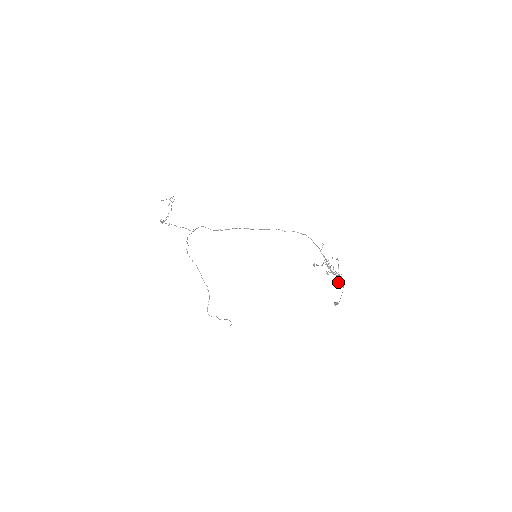
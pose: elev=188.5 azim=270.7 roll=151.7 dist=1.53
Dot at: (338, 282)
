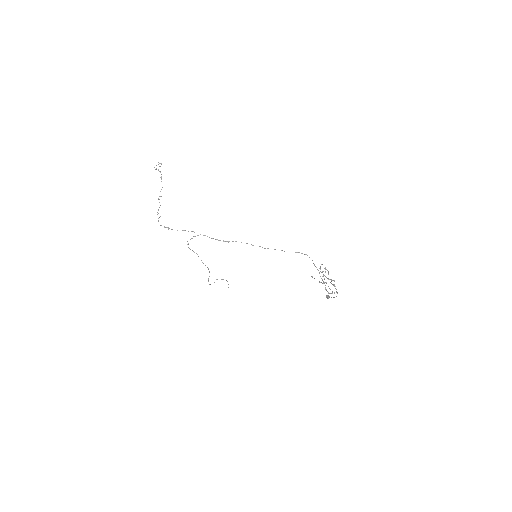
Dot at: occluded
